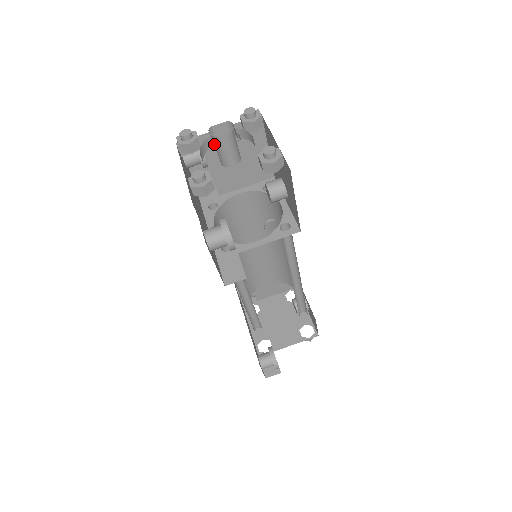
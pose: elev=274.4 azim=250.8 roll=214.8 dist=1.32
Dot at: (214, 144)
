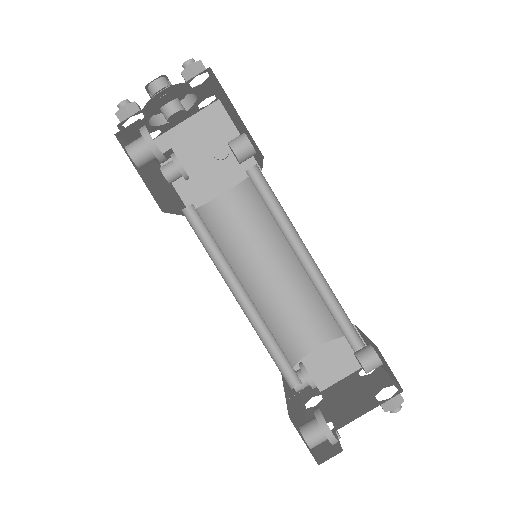
Dot at: (182, 140)
